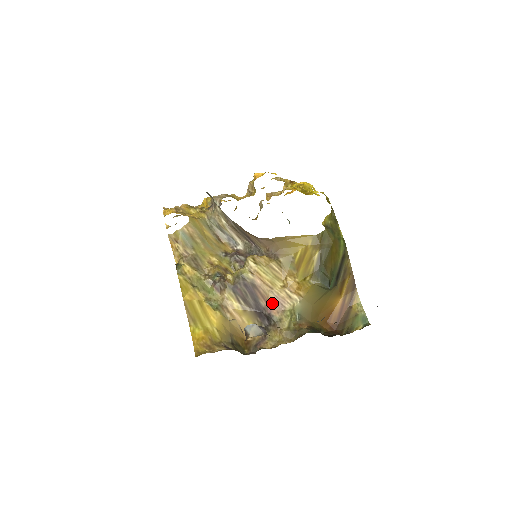
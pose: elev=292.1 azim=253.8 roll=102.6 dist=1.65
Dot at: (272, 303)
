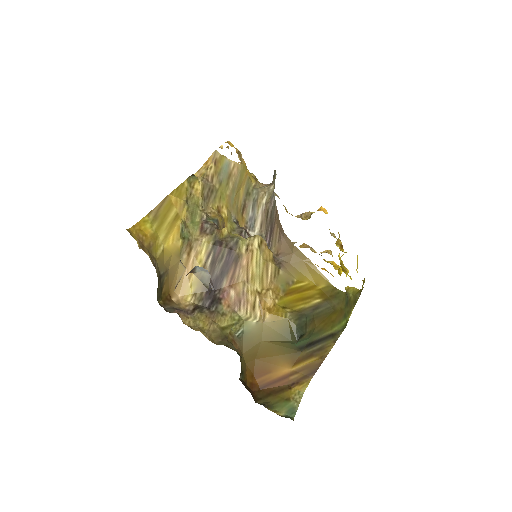
Dot at: (233, 293)
